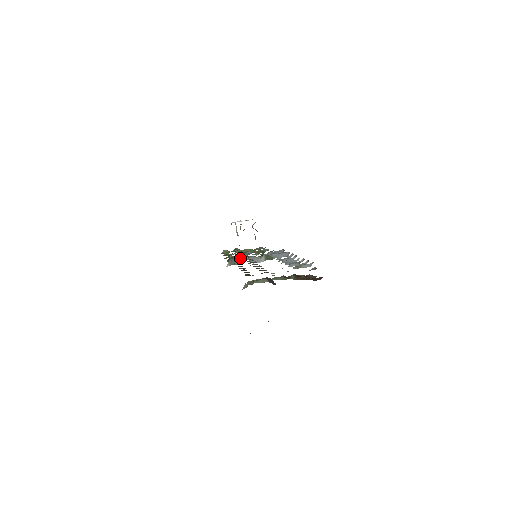
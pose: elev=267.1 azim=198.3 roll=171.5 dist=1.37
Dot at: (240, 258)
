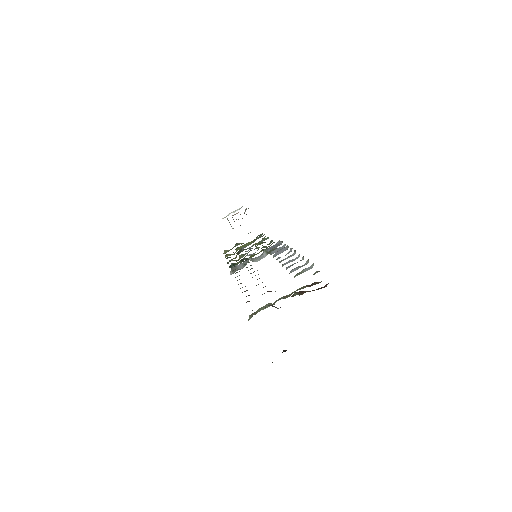
Dot at: (241, 263)
